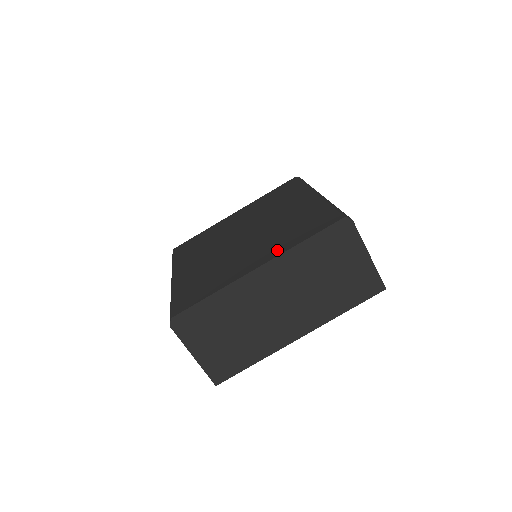
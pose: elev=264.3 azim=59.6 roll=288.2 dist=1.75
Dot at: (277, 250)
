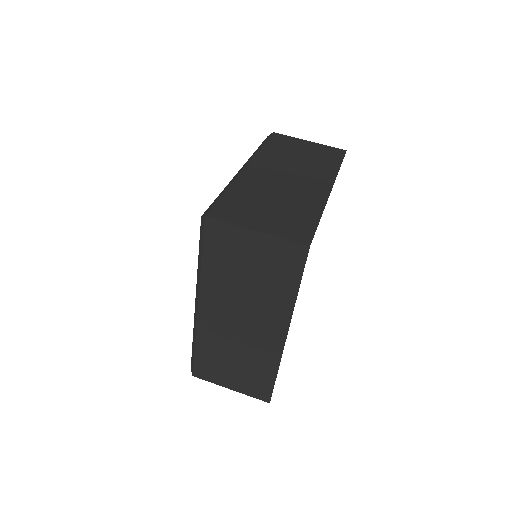
Dot at: occluded
